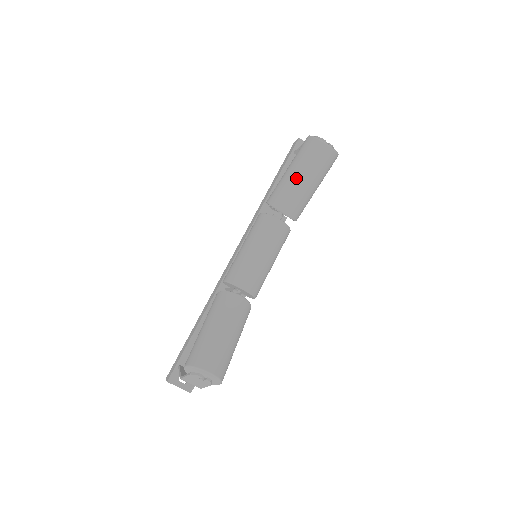
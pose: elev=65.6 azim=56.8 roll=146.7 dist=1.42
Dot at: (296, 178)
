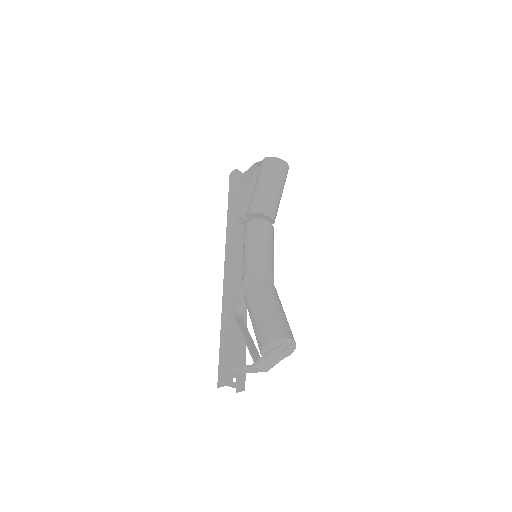
Dot at: (271, 188)
